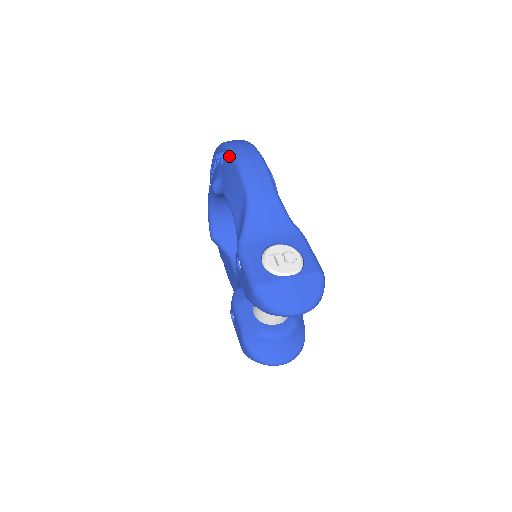
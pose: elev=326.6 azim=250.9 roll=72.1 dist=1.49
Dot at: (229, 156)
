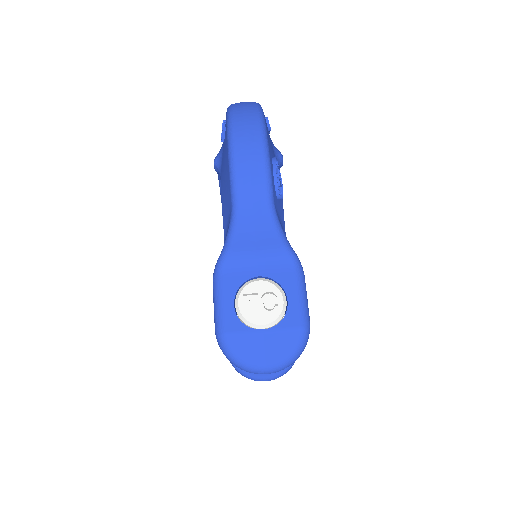
Dot at: (226, 140)
